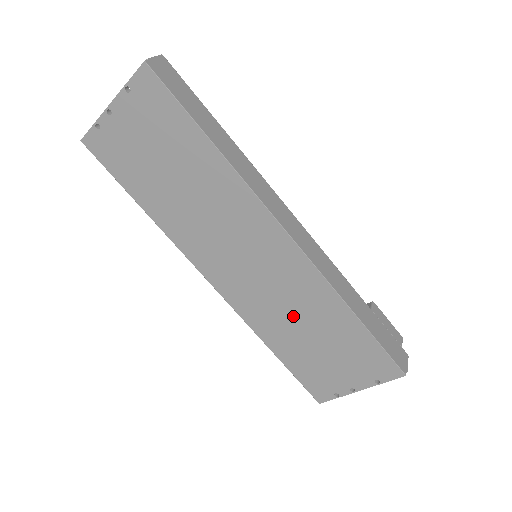
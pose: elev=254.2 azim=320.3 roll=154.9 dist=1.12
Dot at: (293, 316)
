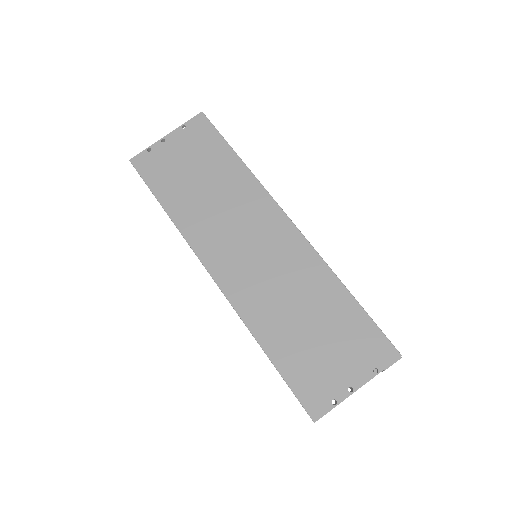
Dot at: (290, 301)
